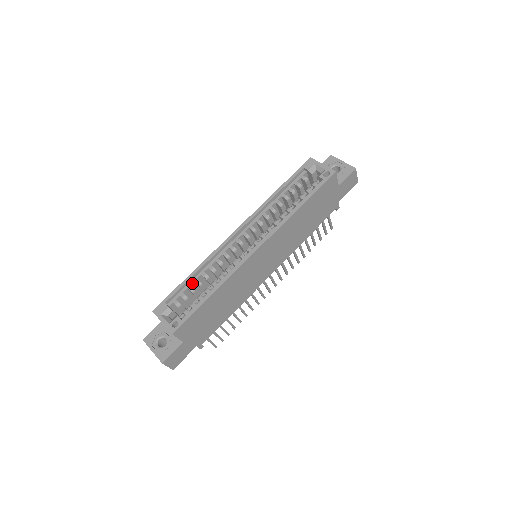
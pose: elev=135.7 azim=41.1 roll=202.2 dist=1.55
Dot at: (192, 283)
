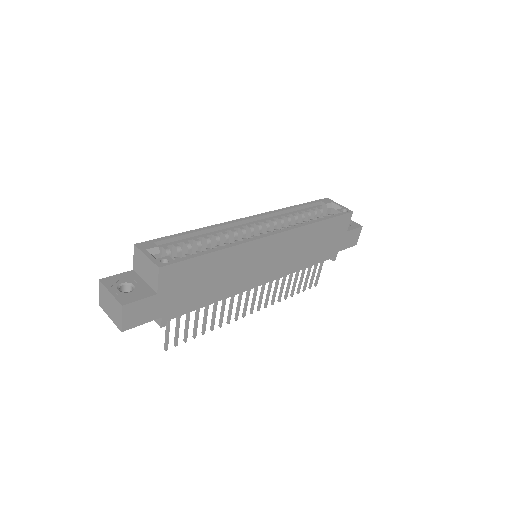
Dot at: (190, 239)
